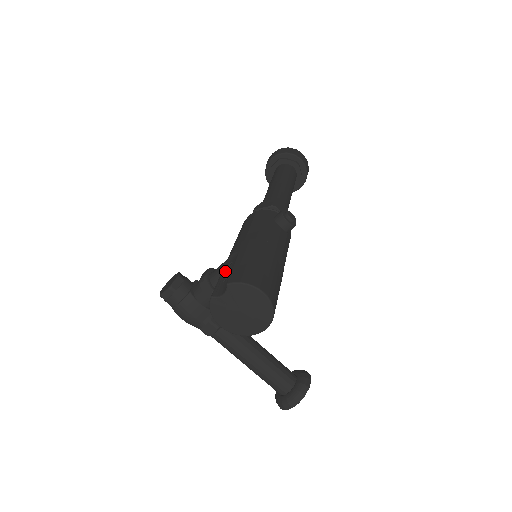
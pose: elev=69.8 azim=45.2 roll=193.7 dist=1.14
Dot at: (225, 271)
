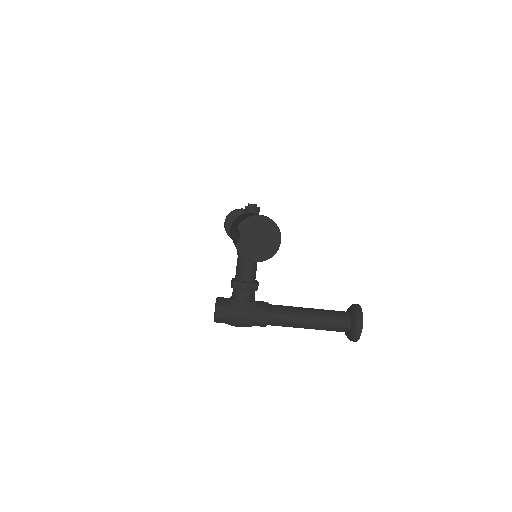
Dot at: (234, 238)
